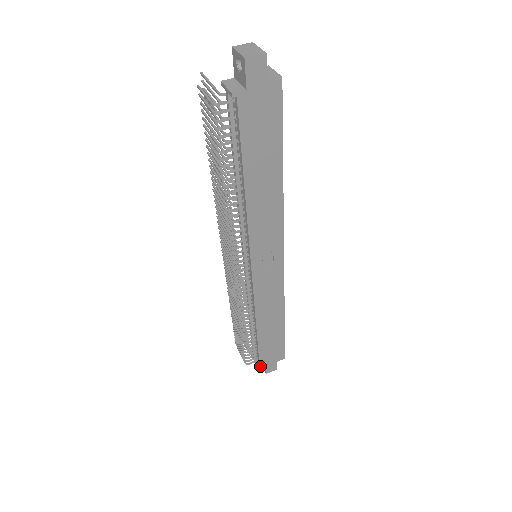
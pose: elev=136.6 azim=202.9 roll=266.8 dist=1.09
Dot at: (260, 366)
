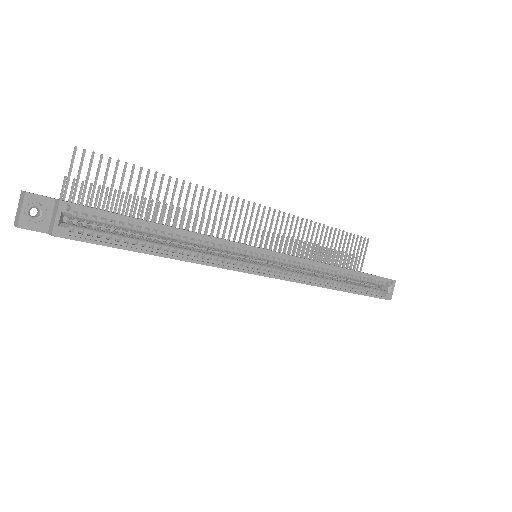
Dot at: occluded
